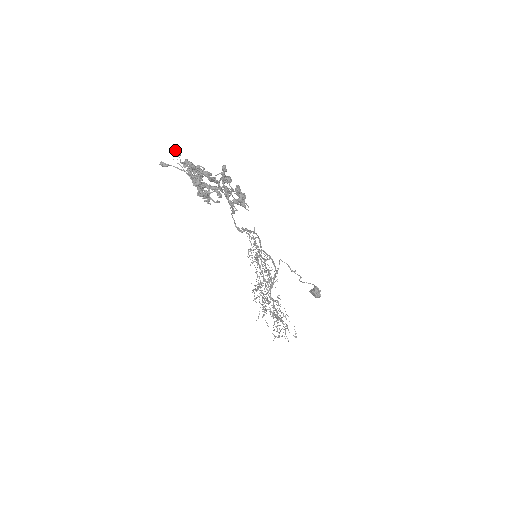
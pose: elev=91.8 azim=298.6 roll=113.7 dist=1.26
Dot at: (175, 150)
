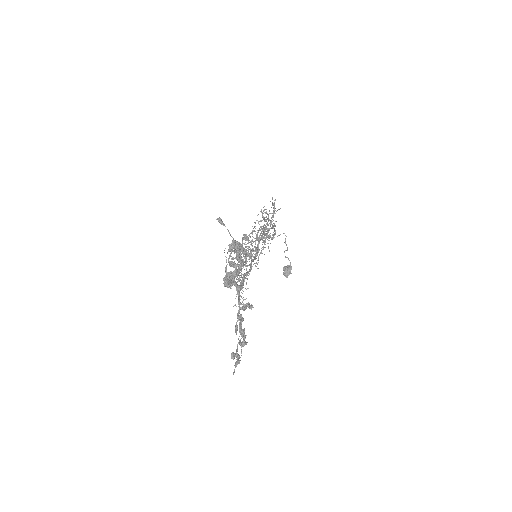
Dot at: (230, 250)
